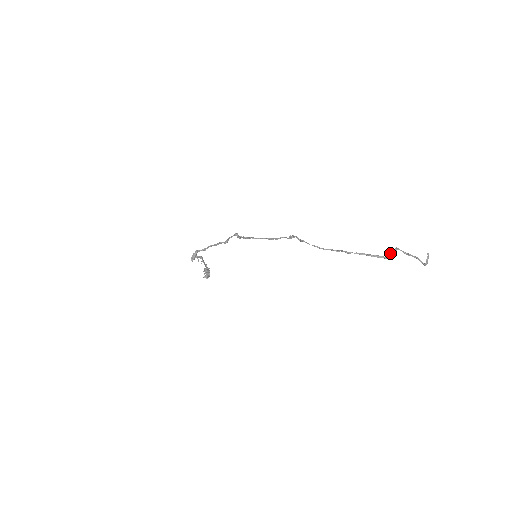
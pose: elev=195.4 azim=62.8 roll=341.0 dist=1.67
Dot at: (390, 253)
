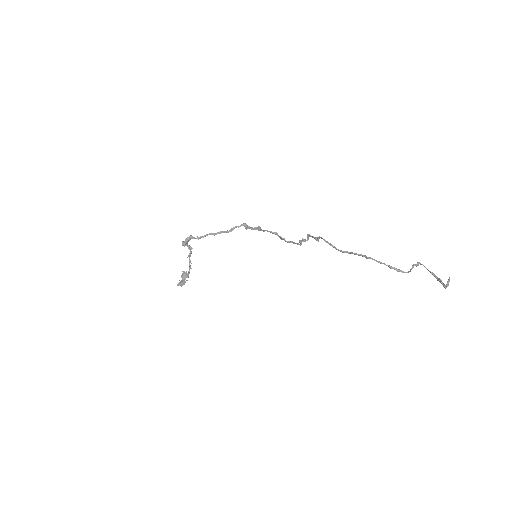
Dot at: (413, 264)
